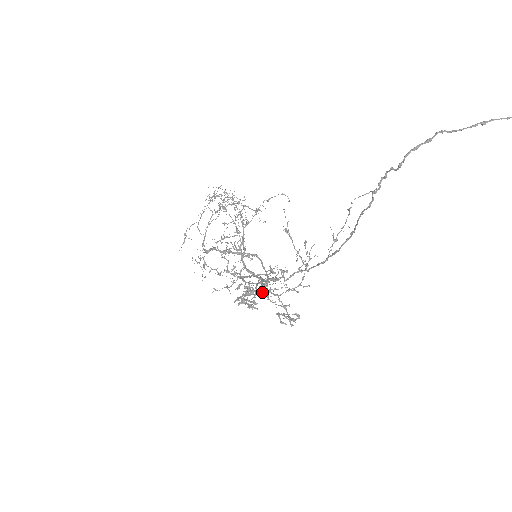
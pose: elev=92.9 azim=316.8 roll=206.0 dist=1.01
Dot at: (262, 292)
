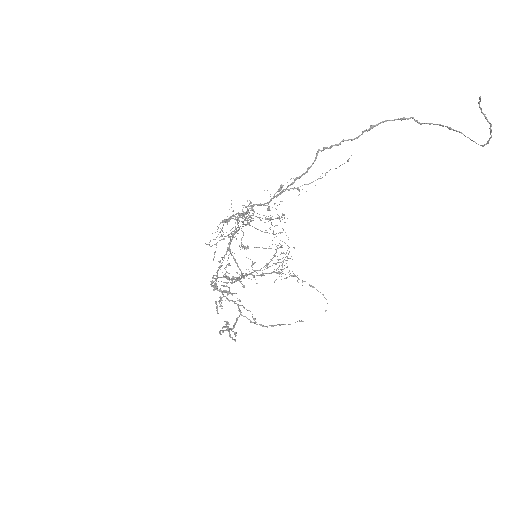
Dot at: (234, 302)
